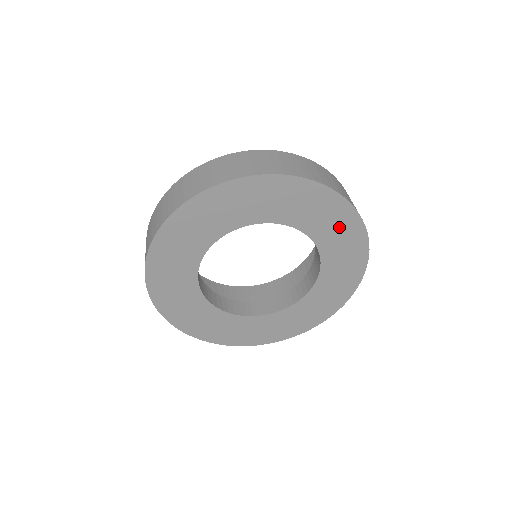
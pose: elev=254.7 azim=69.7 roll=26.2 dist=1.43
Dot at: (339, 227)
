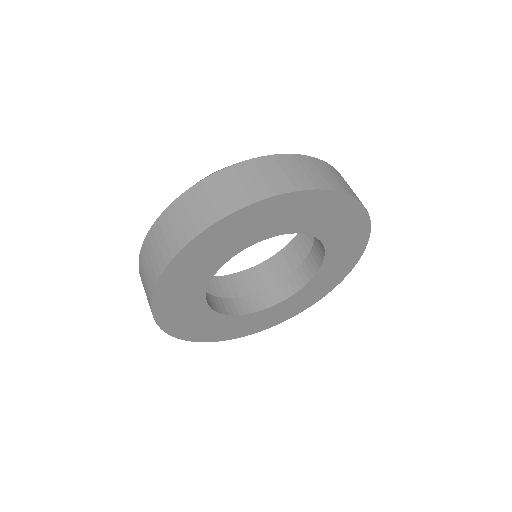
Dot at: (349, 228)
